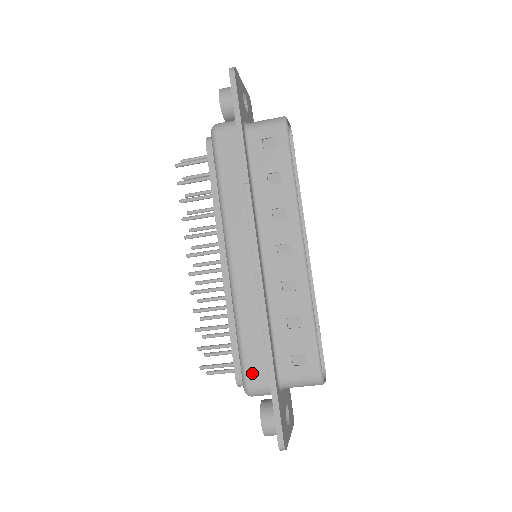
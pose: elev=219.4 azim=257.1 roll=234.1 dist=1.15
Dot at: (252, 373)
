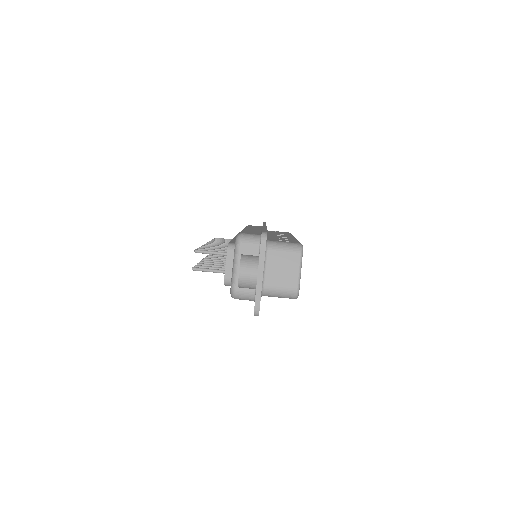
Dot at: occluded
